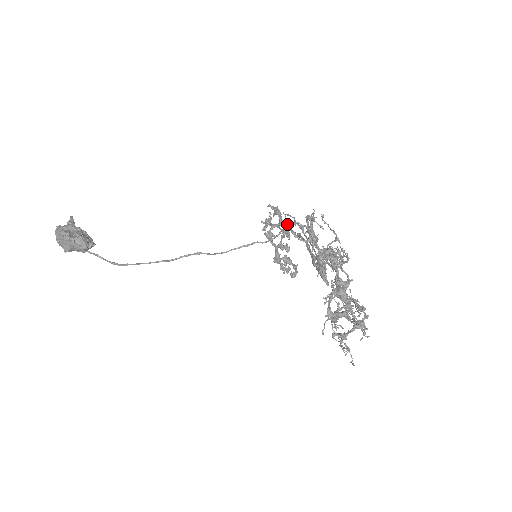
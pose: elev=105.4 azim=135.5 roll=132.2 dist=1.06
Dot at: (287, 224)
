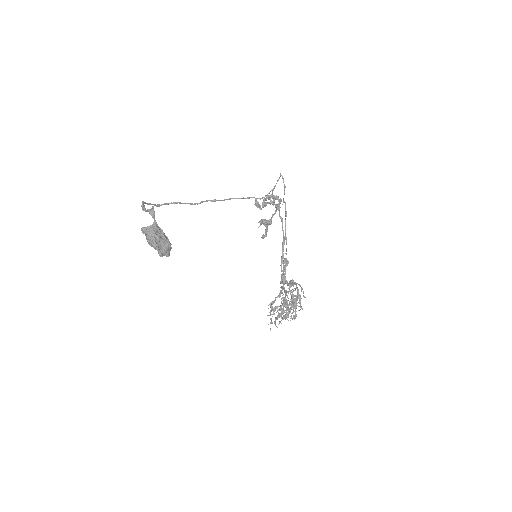
Dot at: occluded
